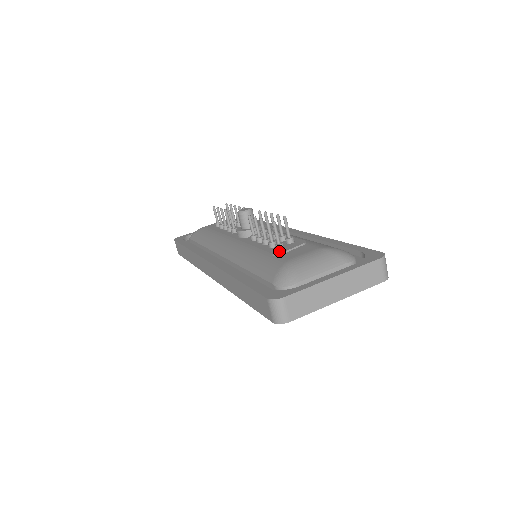
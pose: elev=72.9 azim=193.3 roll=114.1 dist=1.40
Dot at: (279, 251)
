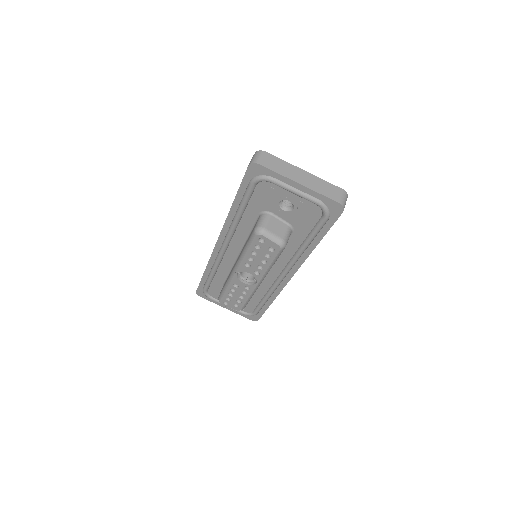
Dot at: occluded
